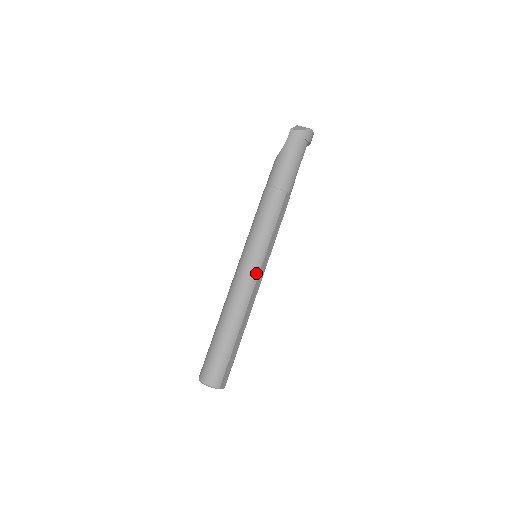
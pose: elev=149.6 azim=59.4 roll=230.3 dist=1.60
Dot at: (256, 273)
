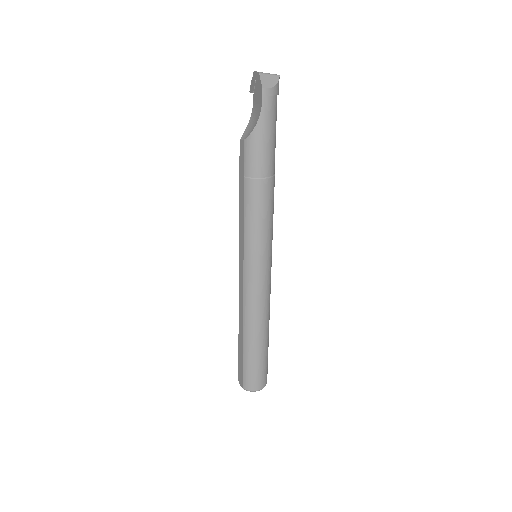
Dot at: (270, 276)
